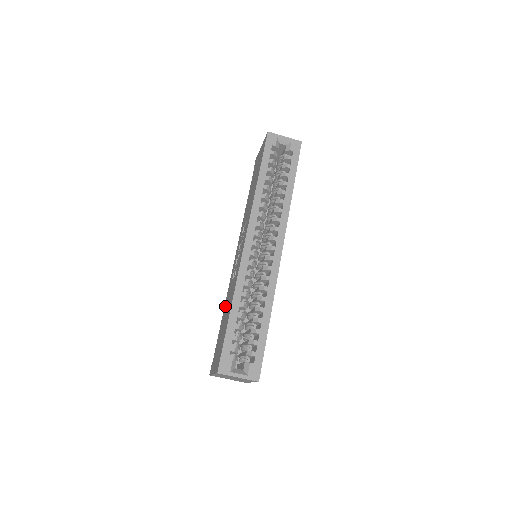
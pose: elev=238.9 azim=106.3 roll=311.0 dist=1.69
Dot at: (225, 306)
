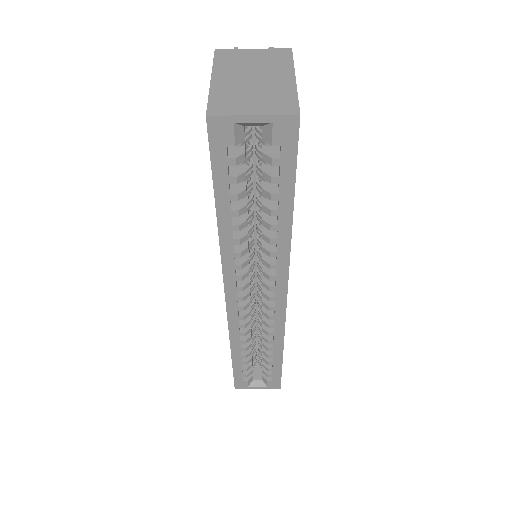
Dot at: occluded
